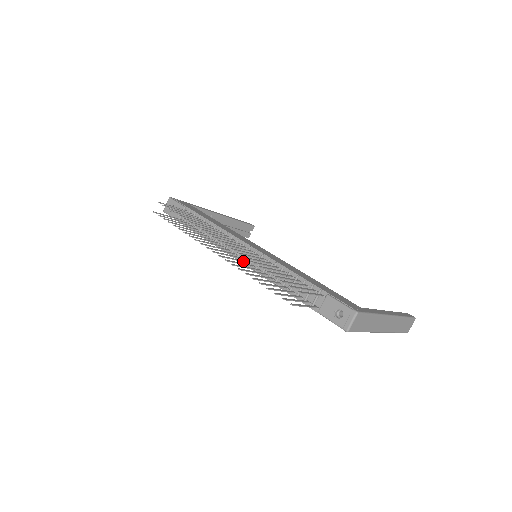
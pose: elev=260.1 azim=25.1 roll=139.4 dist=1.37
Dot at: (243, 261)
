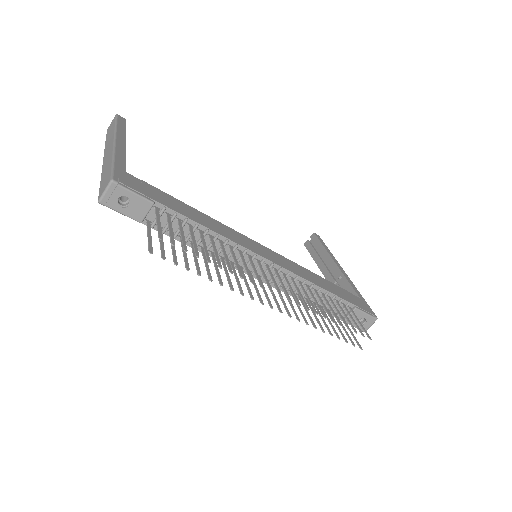
Dot at: occluded
